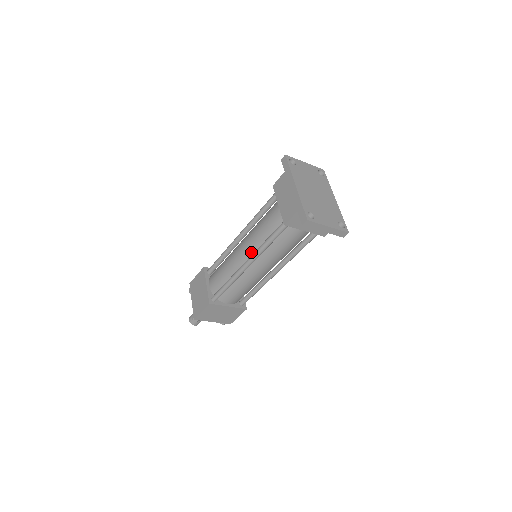
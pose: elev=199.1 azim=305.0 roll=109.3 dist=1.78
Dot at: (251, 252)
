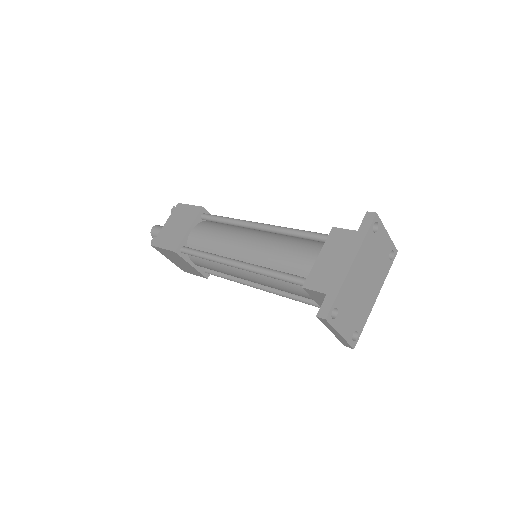
Dot at: (252, 258)
